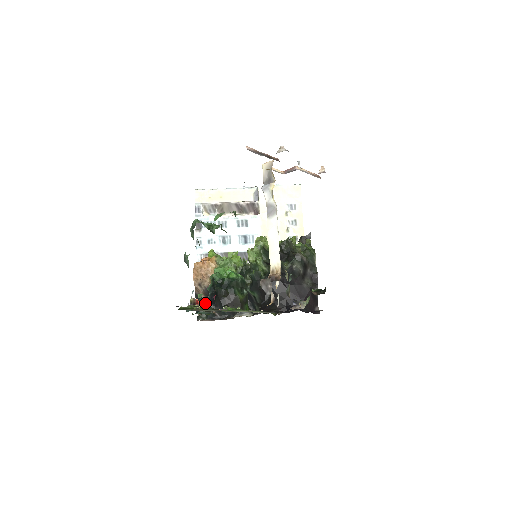
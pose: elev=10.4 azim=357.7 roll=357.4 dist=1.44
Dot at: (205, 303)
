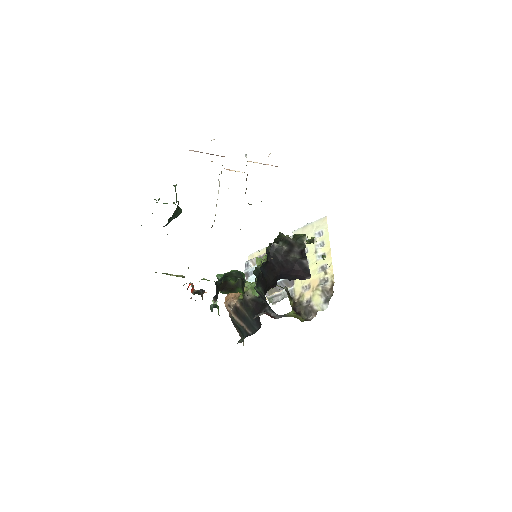
Dot at: (201, 291)
